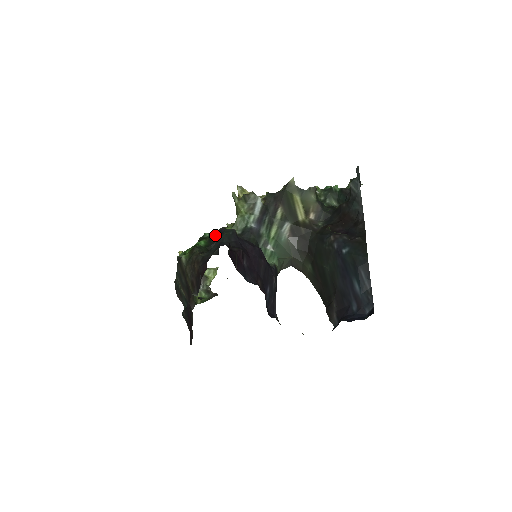
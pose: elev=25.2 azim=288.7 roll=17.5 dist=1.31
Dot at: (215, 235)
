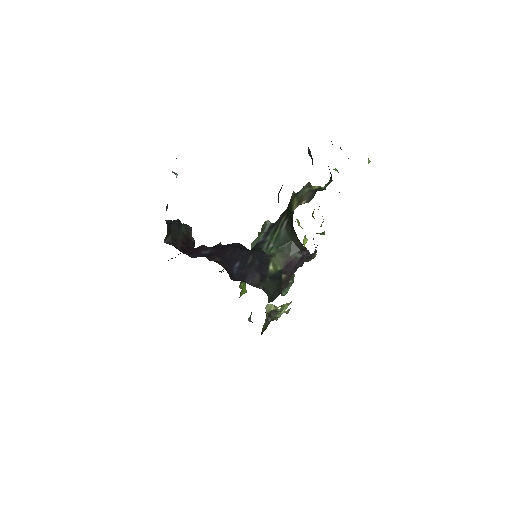
Dot at: occluded
